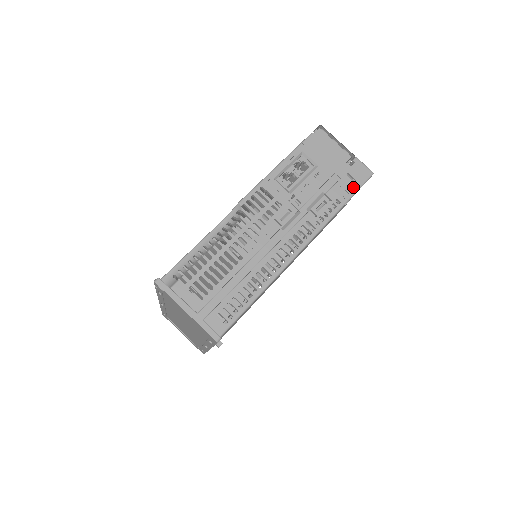
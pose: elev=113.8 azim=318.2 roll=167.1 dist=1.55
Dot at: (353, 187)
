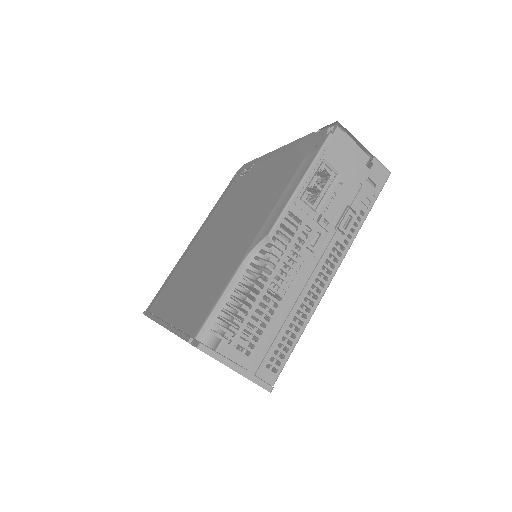
Dot at: (374, 193)
